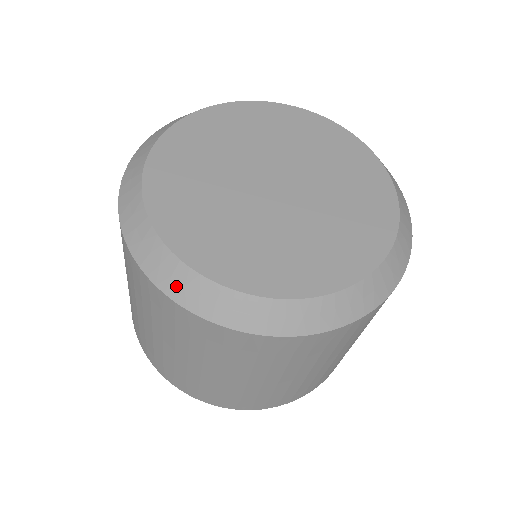
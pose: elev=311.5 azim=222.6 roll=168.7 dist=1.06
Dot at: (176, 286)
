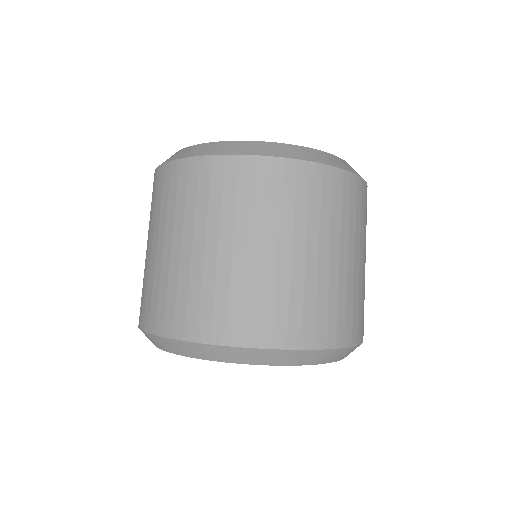
Dot at: occluded
